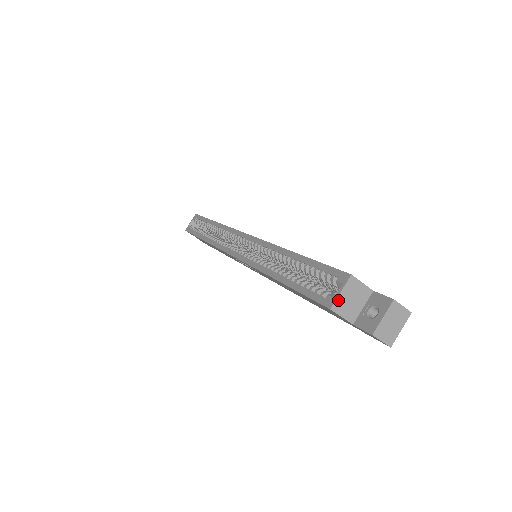
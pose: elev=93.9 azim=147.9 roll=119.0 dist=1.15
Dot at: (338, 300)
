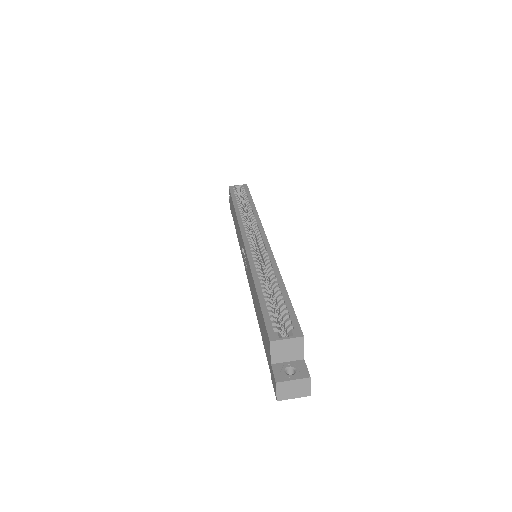
Dot at: (280, 341)
